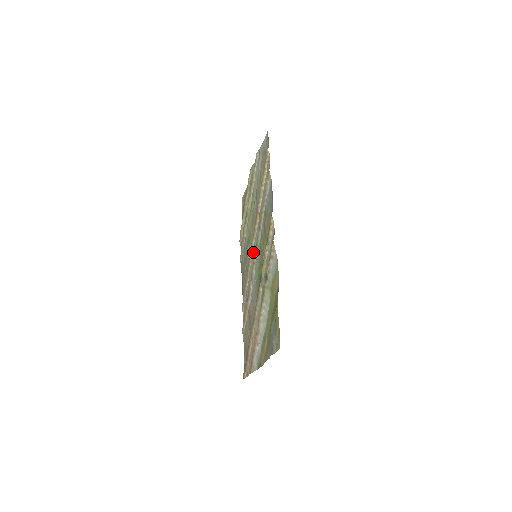
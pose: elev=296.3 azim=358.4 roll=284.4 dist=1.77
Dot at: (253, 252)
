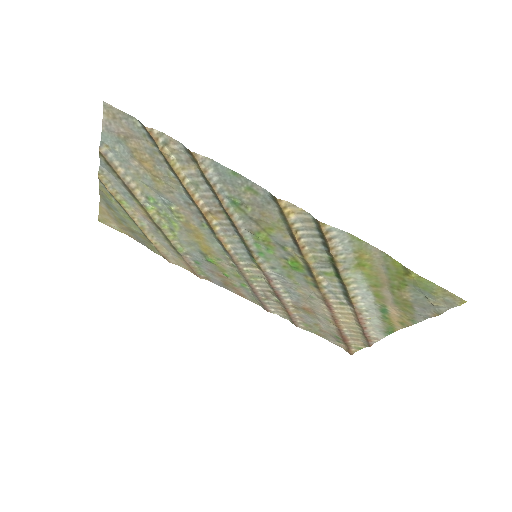
Dot at: (238, 256)
